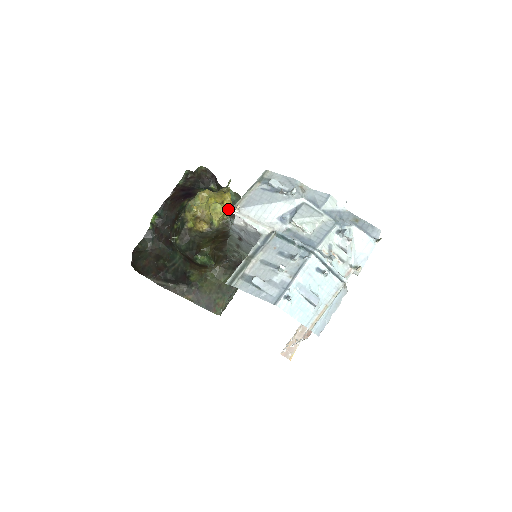
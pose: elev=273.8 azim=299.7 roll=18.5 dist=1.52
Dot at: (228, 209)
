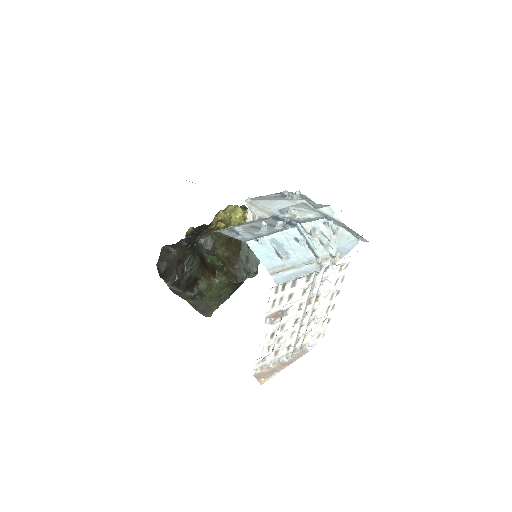
Dot at: occluded
